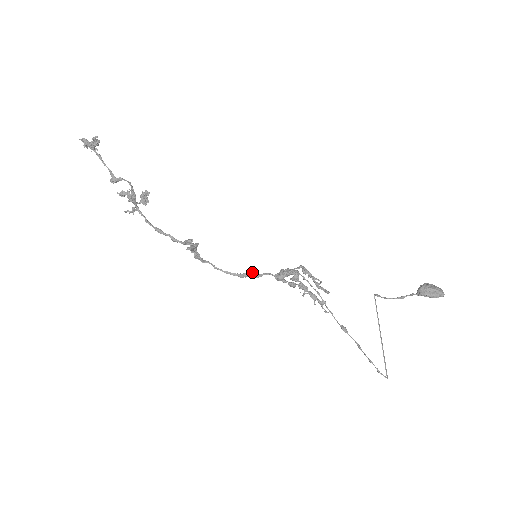
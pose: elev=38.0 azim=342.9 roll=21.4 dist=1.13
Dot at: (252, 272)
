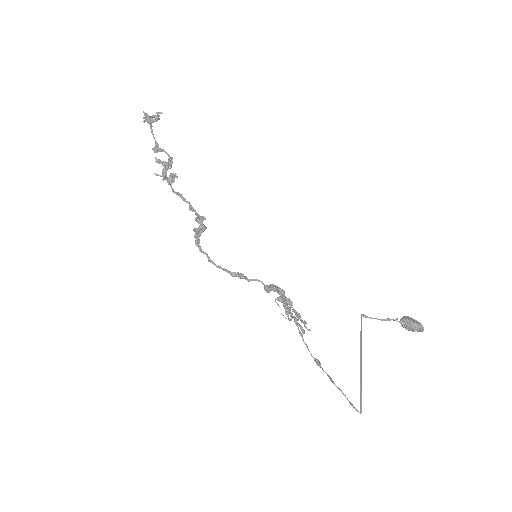
Dot at: occluded
